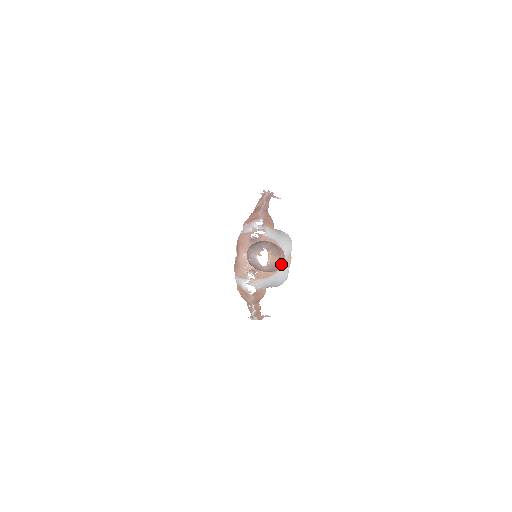
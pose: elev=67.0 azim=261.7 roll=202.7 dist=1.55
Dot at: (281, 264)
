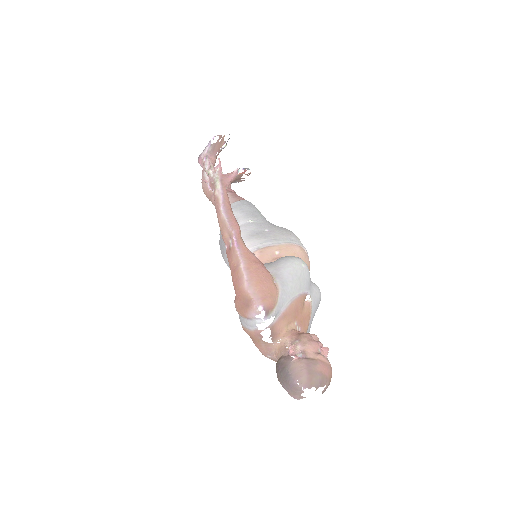
Dot at: (331, 376)
